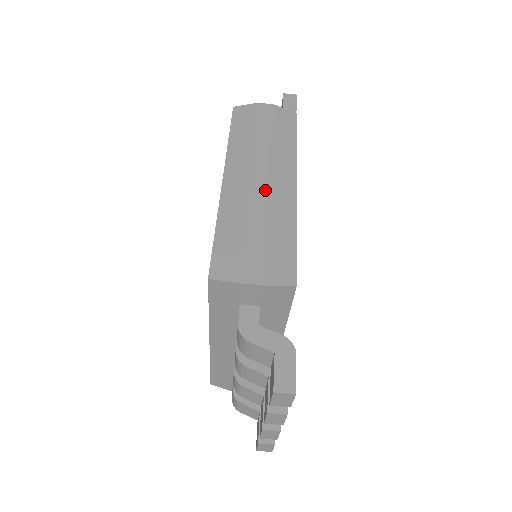
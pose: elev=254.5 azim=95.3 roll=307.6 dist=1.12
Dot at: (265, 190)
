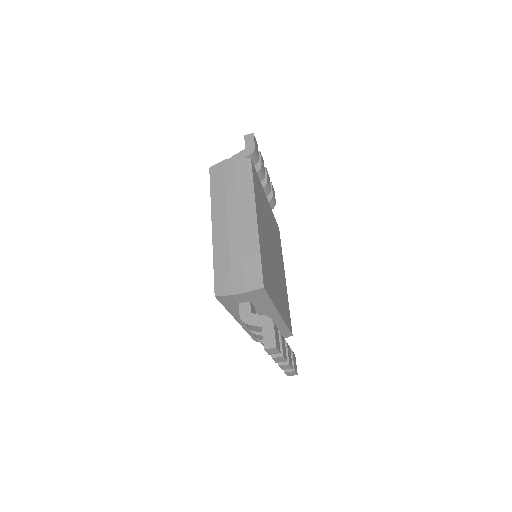
Dot at: (237, 228)
